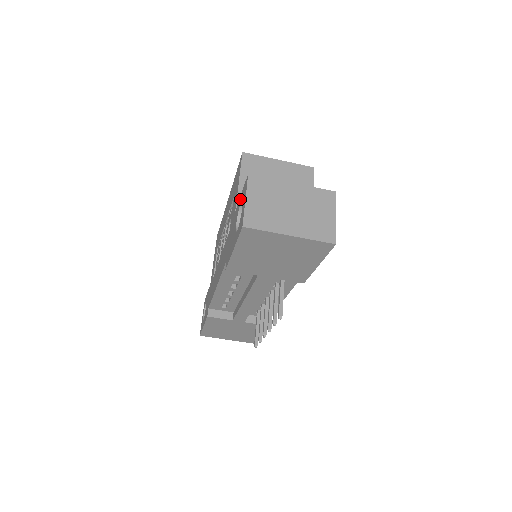
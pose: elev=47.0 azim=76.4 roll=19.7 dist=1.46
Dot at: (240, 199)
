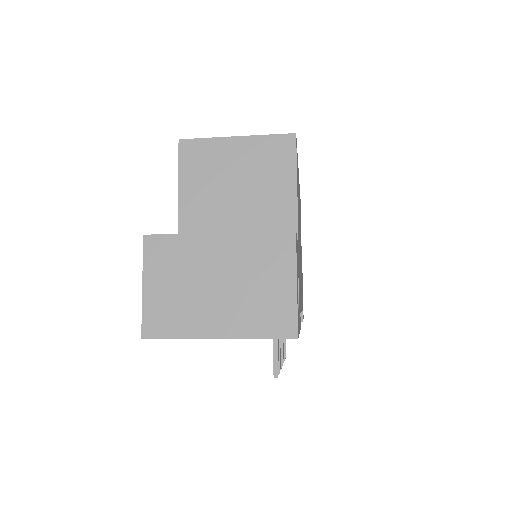
Dot at: occluded
